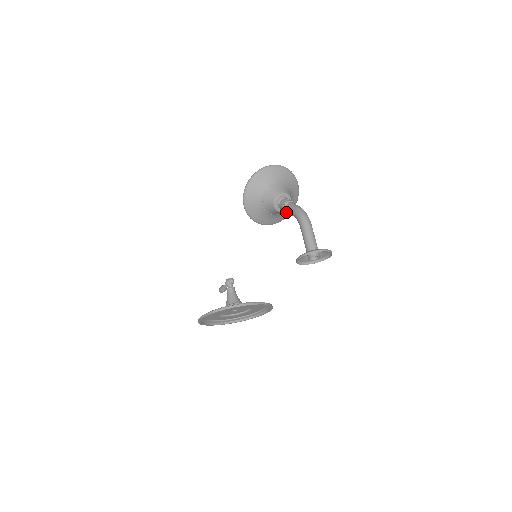
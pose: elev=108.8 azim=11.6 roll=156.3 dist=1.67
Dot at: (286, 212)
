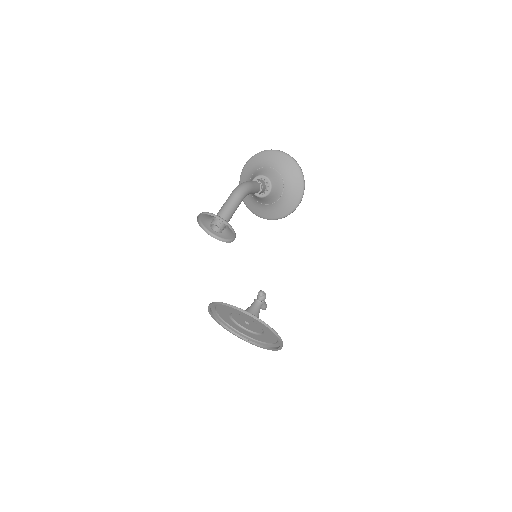
Dot at: (280, 208)
